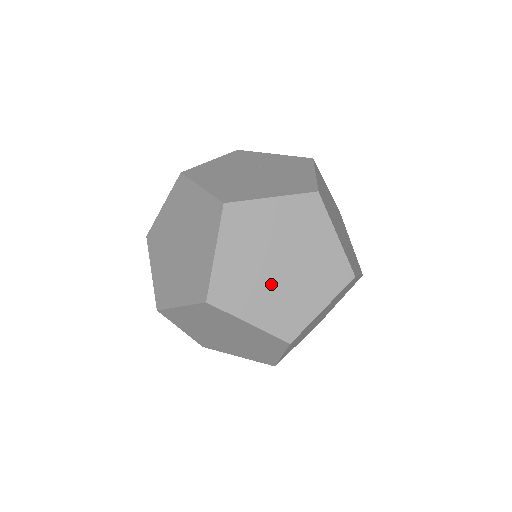
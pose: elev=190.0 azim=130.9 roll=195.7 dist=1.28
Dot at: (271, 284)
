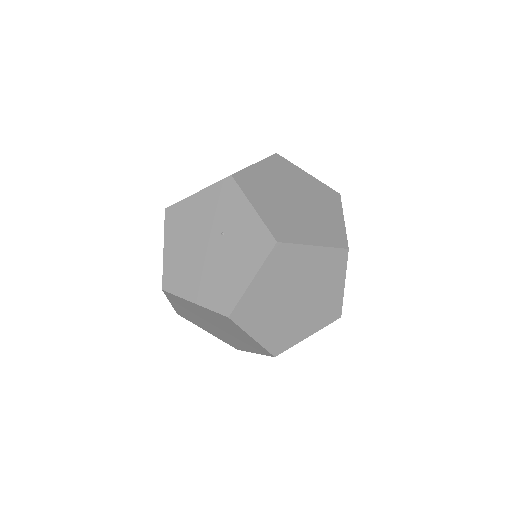
Dot at: (213, 329)
